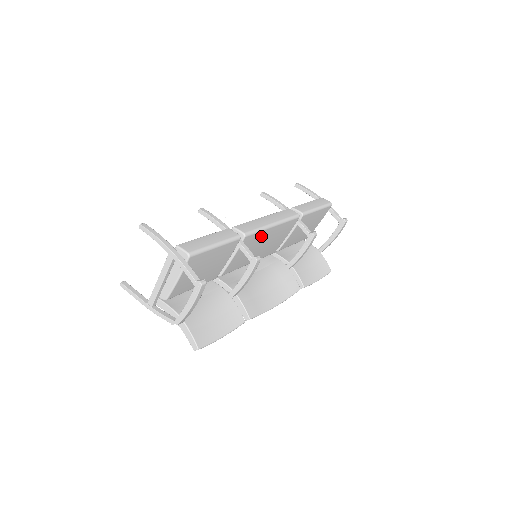
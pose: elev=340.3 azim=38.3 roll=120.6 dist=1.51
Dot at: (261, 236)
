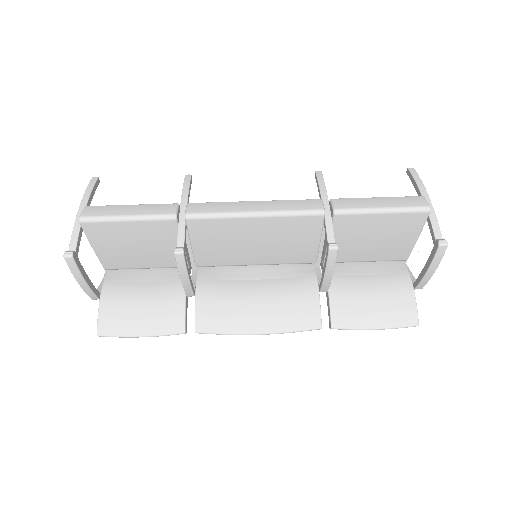
Dot at: (233, 226)
